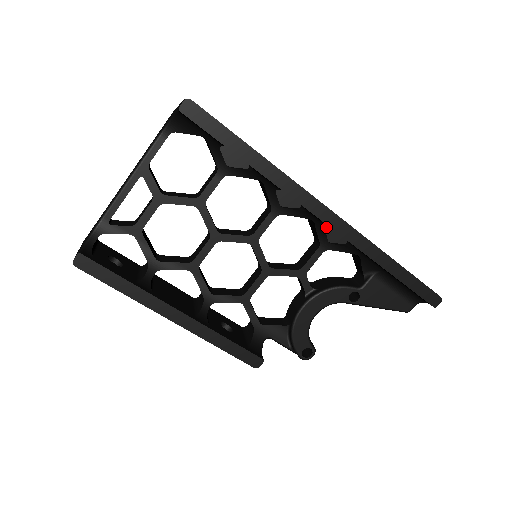
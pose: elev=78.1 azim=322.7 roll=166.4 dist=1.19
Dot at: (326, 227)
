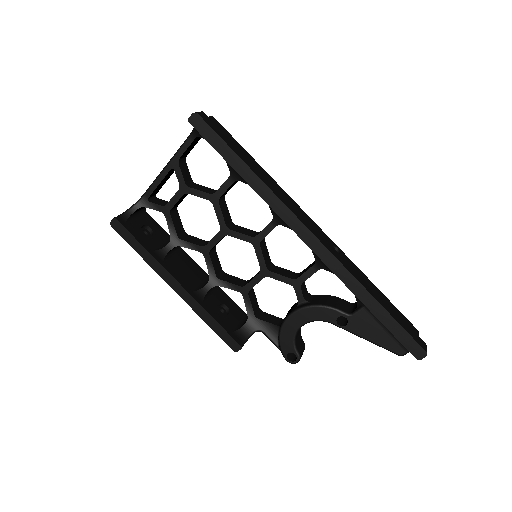
Dot at: occluded
